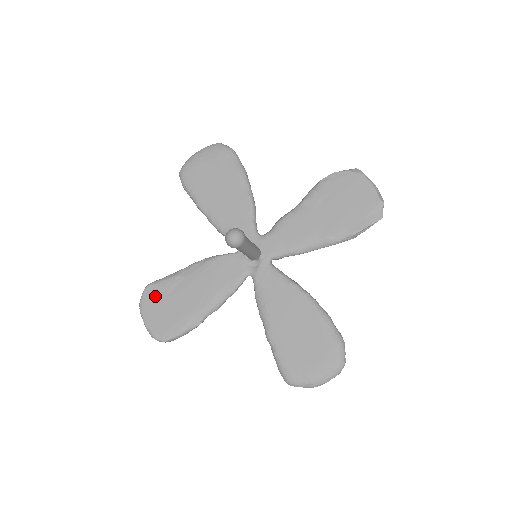
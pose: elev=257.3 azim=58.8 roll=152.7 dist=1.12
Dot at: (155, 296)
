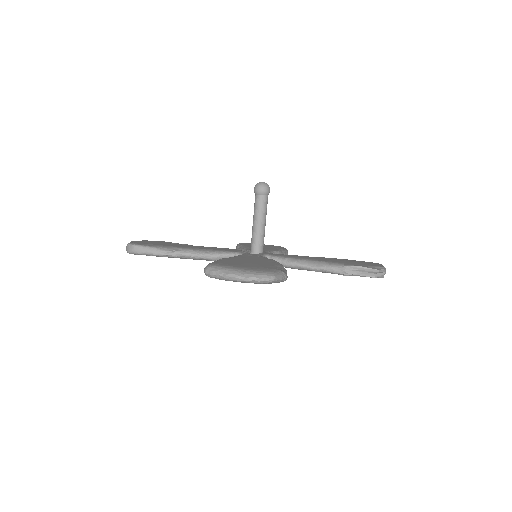
Dot at: (158, 241)
